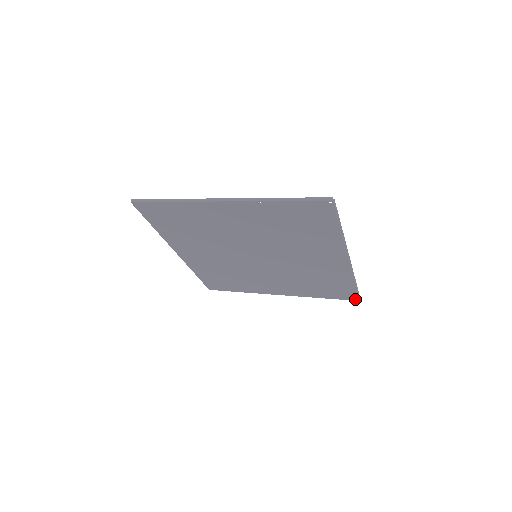
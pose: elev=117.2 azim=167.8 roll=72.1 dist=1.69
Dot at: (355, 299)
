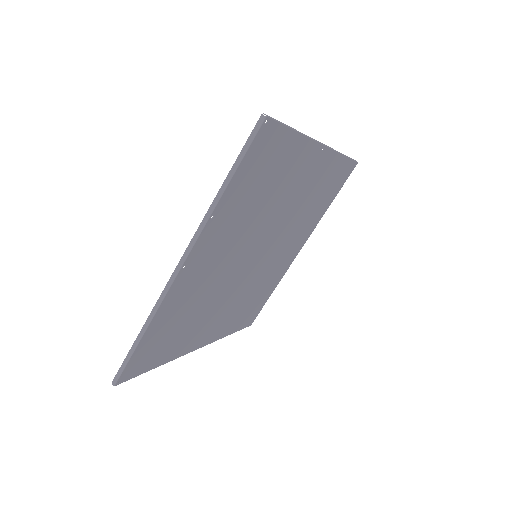
Dot at: (354, 167)
